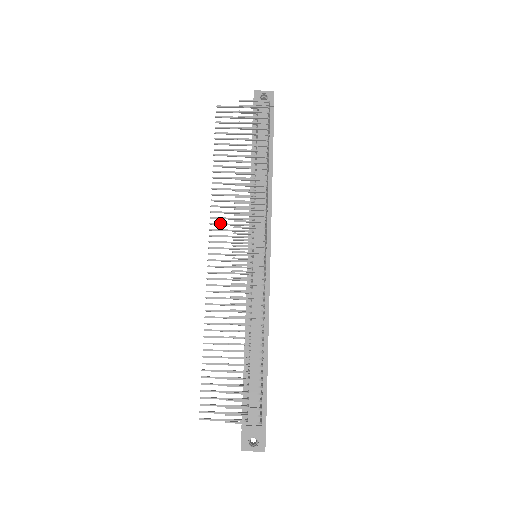
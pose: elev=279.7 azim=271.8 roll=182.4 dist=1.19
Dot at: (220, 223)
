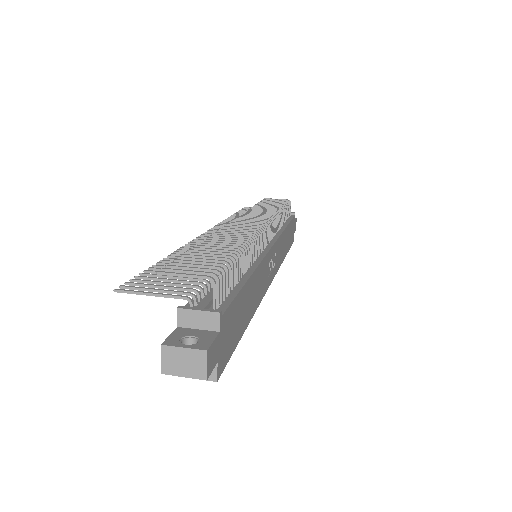
Dot at: occluded
